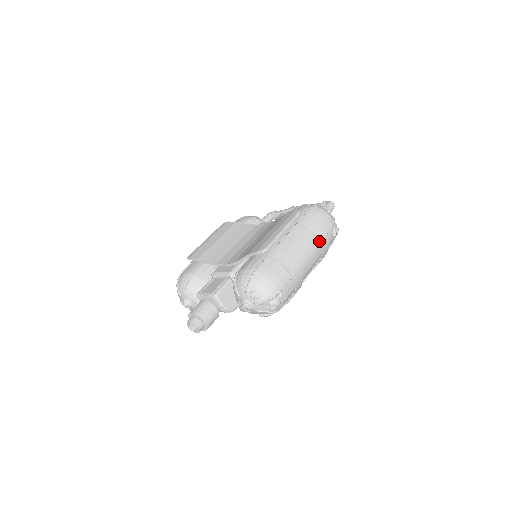
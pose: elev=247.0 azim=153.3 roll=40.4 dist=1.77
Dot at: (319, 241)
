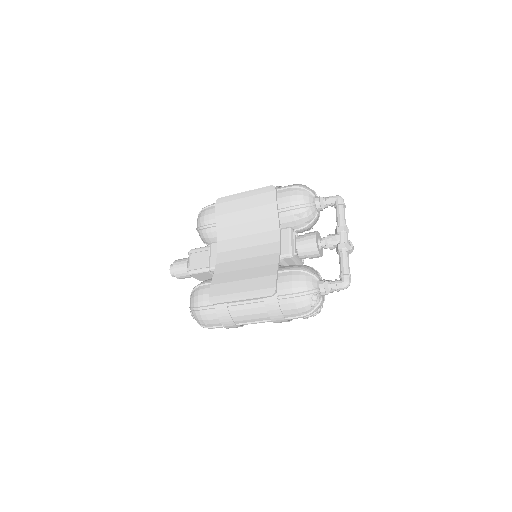
Dot at: (272, 321)
